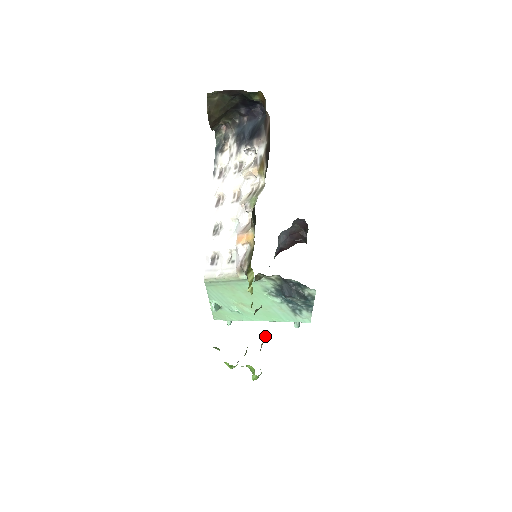
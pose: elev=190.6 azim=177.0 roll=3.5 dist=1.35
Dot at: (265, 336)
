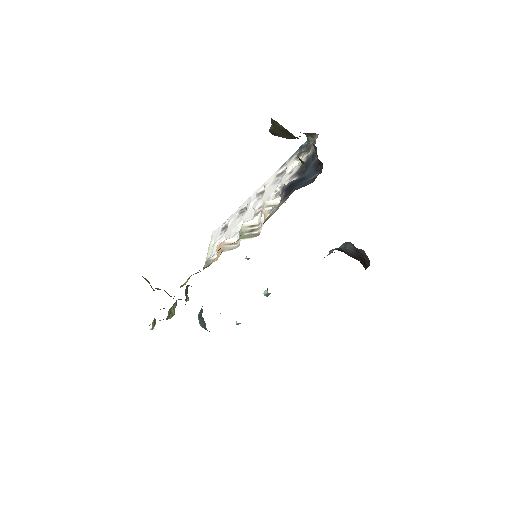
Dot at: (169, 318)
